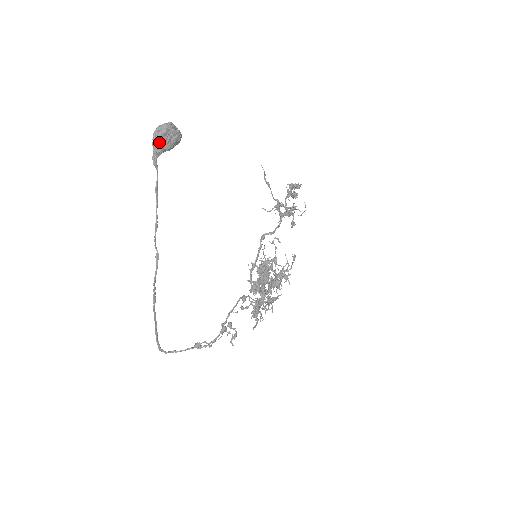
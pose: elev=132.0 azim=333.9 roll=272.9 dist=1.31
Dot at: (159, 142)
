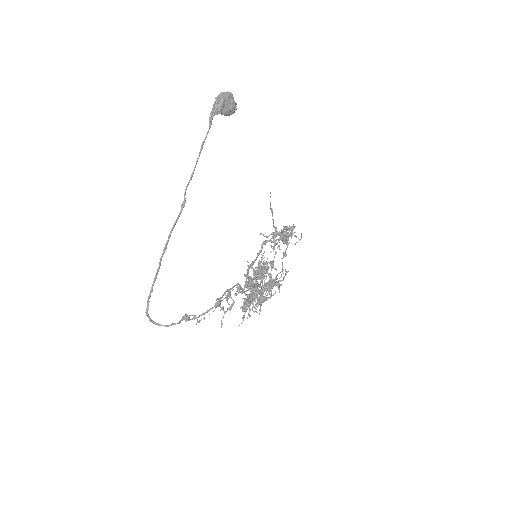
Dot at: (221, 102)
